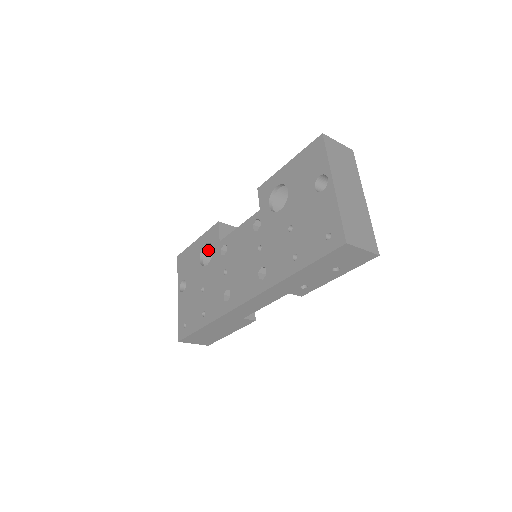
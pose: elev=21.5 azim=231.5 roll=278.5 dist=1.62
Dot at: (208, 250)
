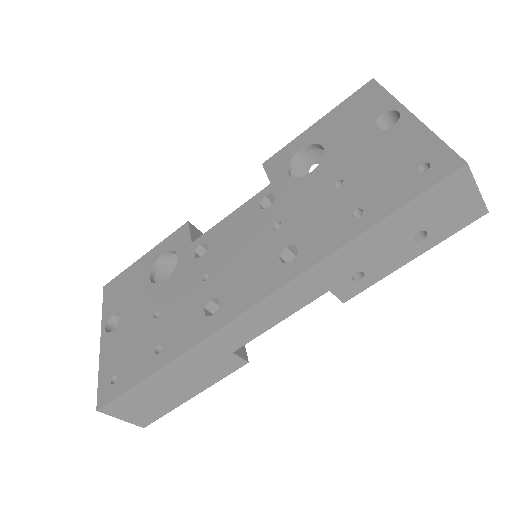
Dot at: (160, 272)
